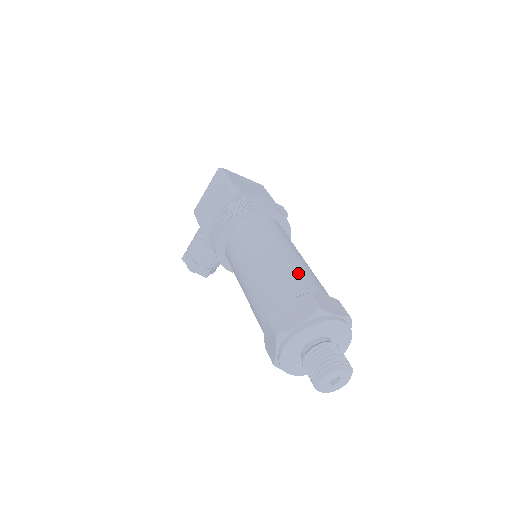
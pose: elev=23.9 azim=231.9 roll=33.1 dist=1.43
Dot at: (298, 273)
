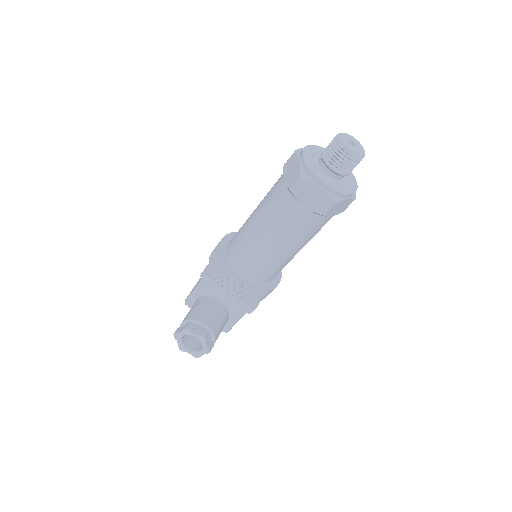
Dot at: occluded
